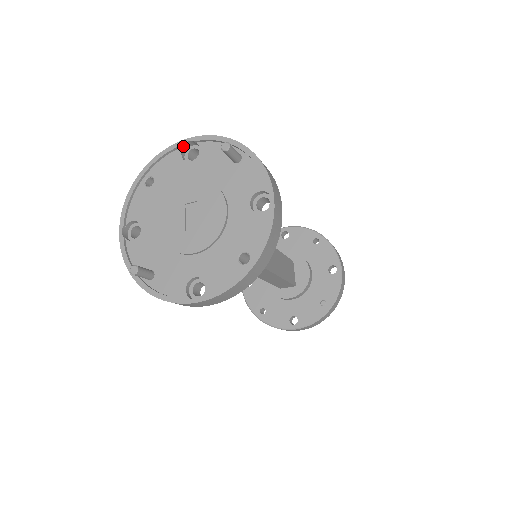
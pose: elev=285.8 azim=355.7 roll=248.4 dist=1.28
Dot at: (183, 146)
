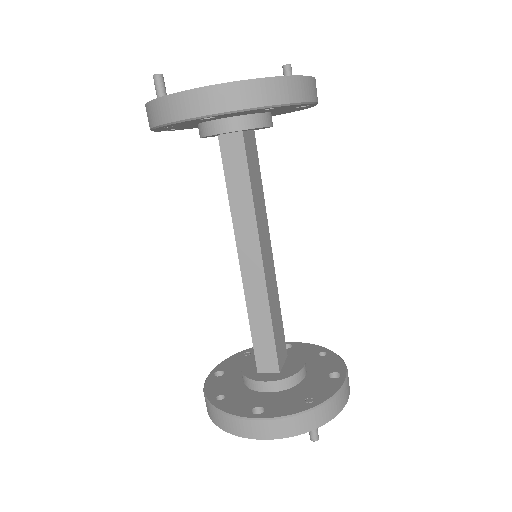
Dot at: occluded
